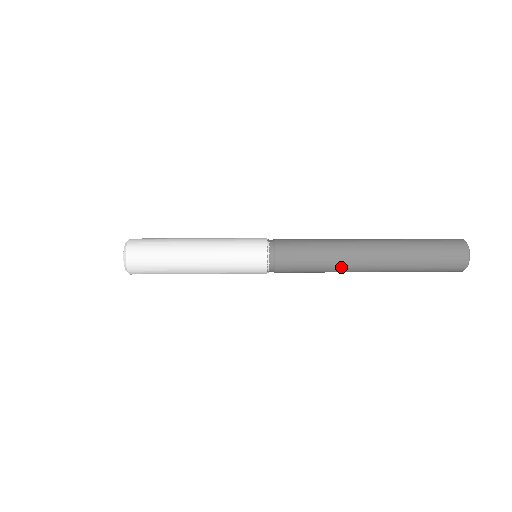
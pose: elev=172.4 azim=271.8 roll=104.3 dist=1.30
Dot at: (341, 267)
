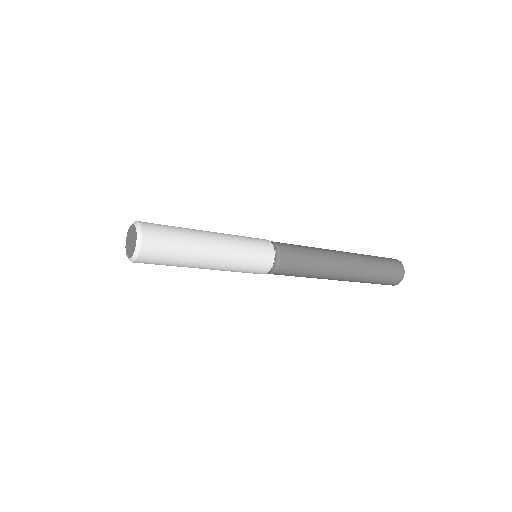
Dot at: (326, 271)
